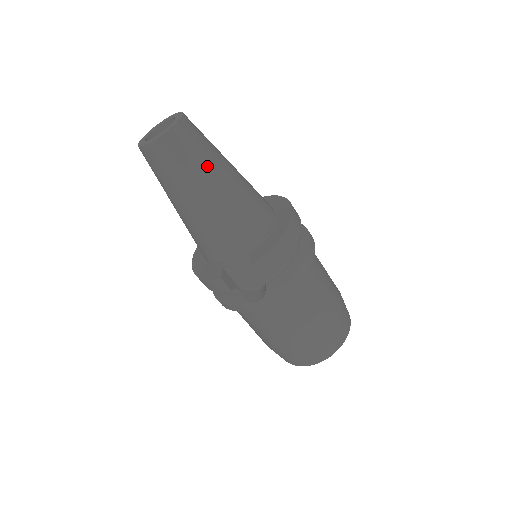
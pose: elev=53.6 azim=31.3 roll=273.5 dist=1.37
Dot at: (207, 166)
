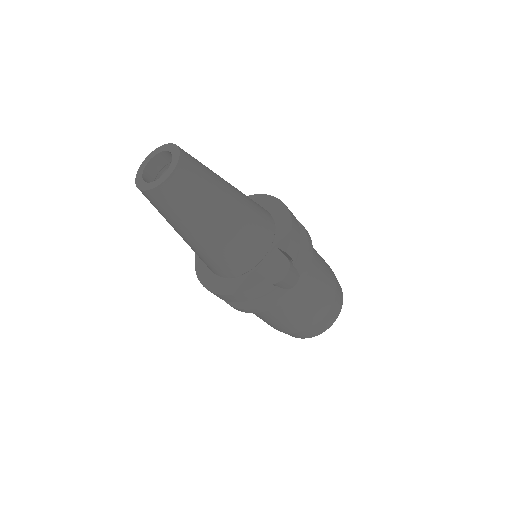
Dot at: (216, 182)
